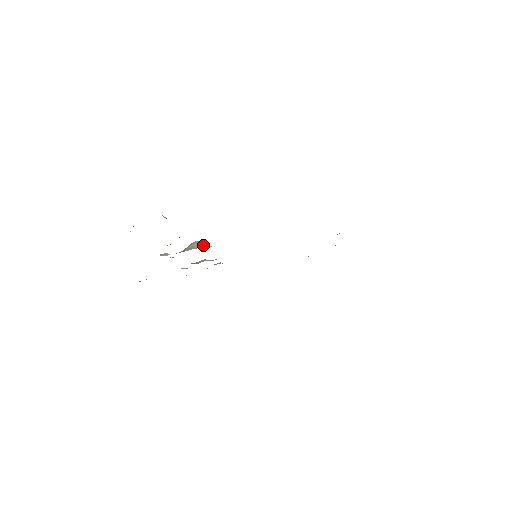
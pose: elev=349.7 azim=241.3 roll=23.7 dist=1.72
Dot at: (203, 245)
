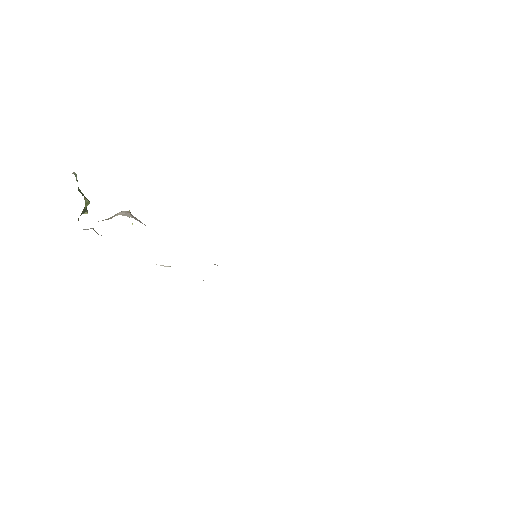
Dot at: (120, 214)
